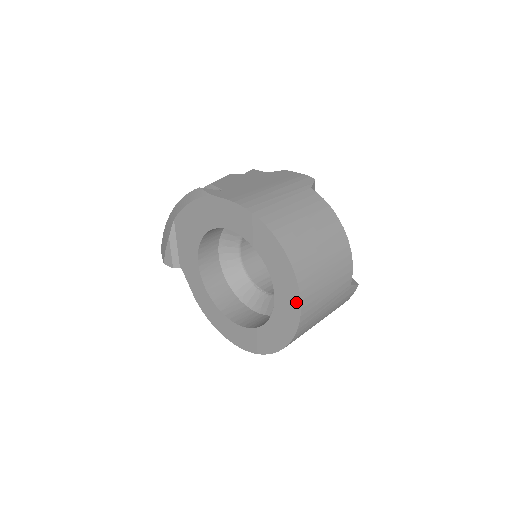
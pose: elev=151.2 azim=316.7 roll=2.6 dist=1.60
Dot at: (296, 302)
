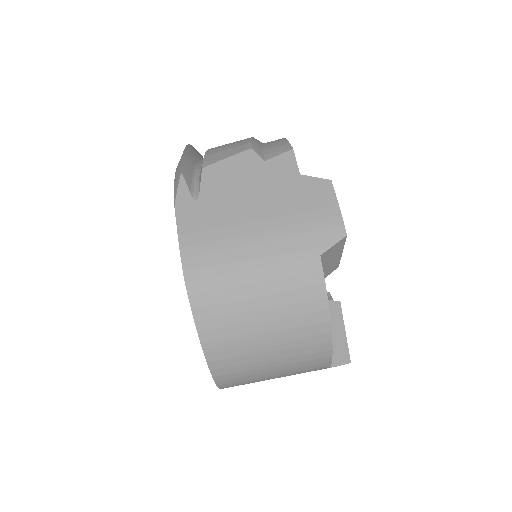
Dot at: occluded
